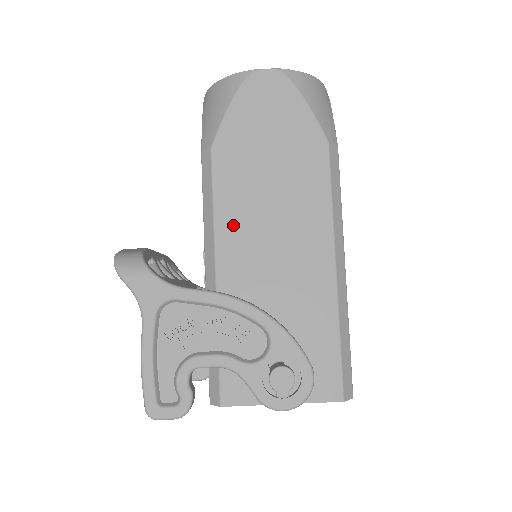
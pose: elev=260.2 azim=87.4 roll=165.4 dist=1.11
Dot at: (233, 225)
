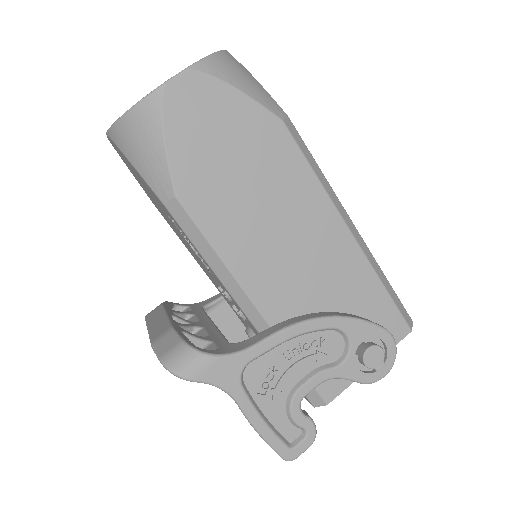
Dot at: (245, 257)
